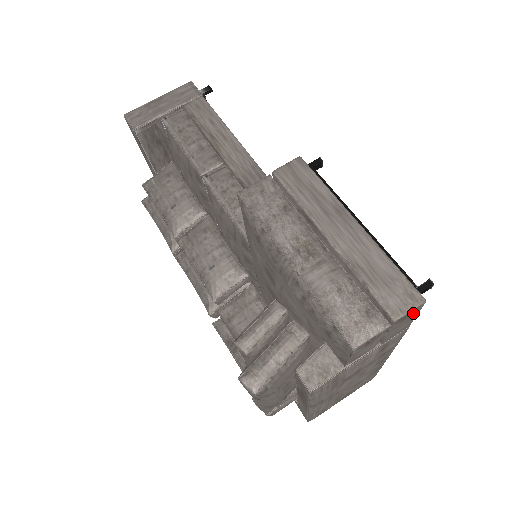
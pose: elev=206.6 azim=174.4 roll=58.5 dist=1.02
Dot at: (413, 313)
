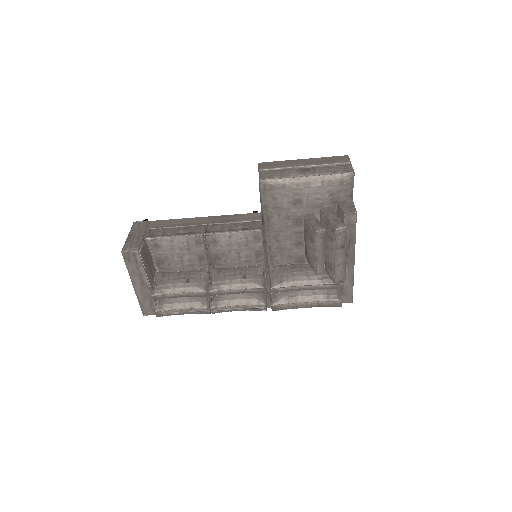
Dot at: occluded
